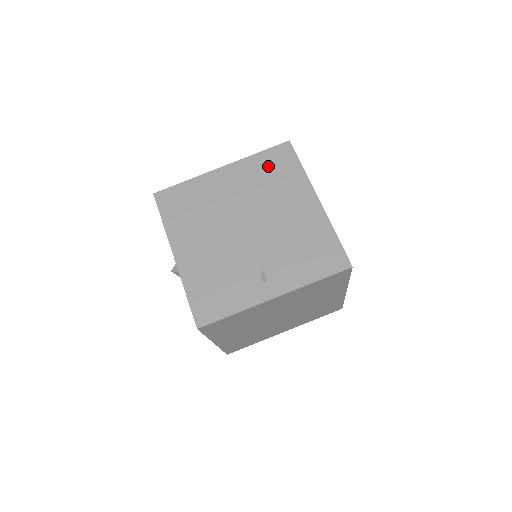
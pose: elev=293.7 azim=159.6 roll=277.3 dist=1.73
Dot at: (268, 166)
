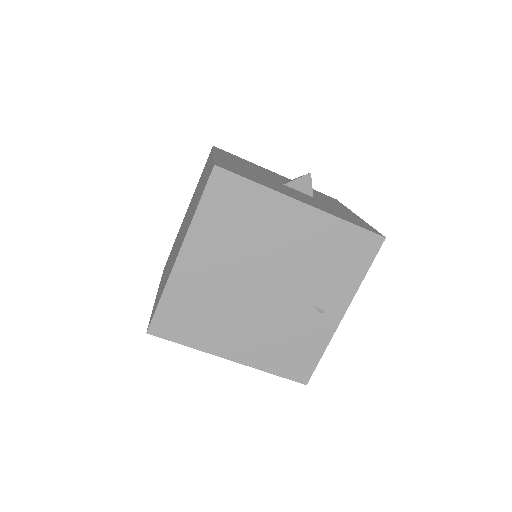
Dot at: (222, 213)
